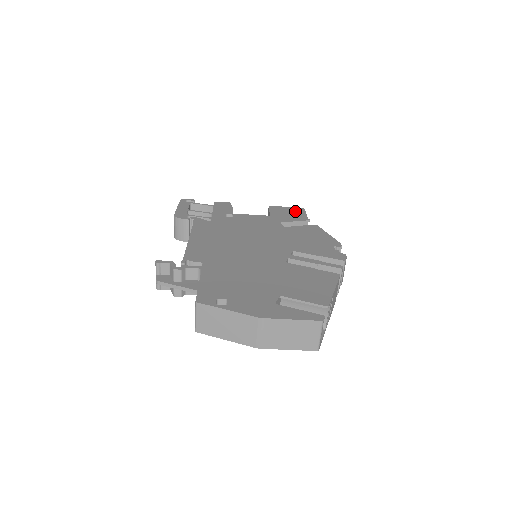
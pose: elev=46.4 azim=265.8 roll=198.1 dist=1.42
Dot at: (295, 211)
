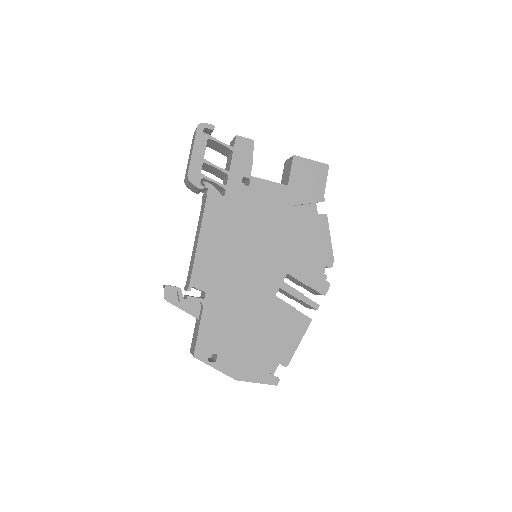
Dot at: (317, 175)
